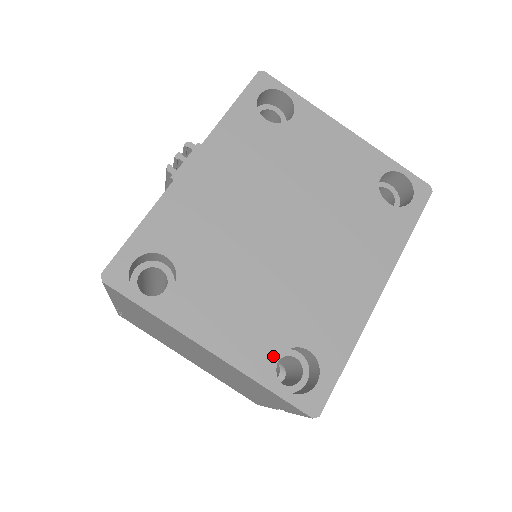
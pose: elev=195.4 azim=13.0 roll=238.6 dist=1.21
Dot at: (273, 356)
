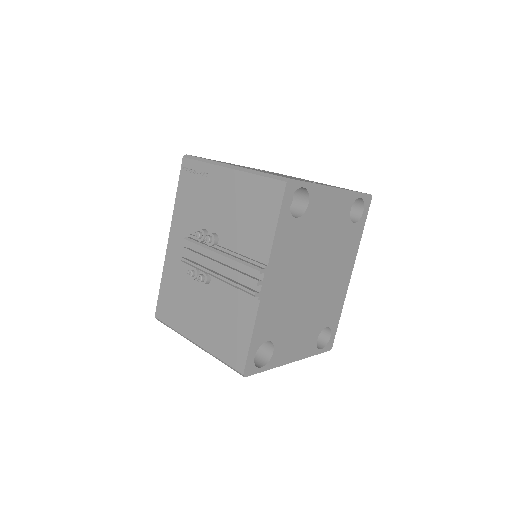
Dot at: (315, 342)
